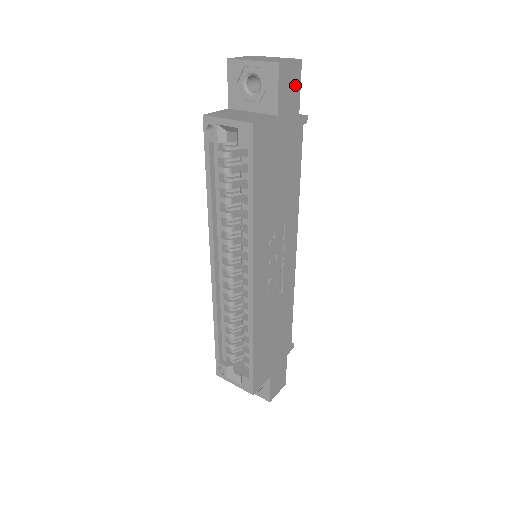
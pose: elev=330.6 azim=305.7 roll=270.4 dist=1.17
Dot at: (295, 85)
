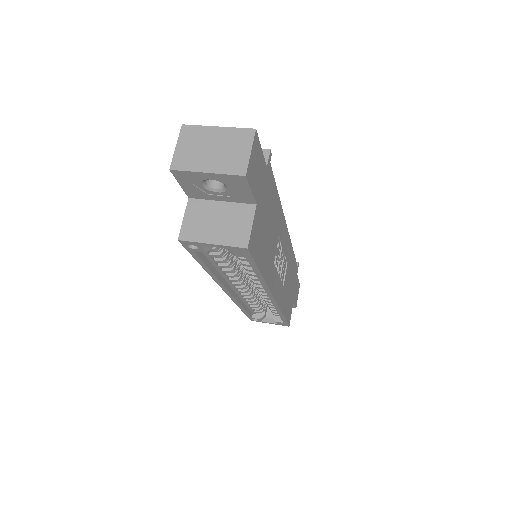
Dot at: (258, 156)
